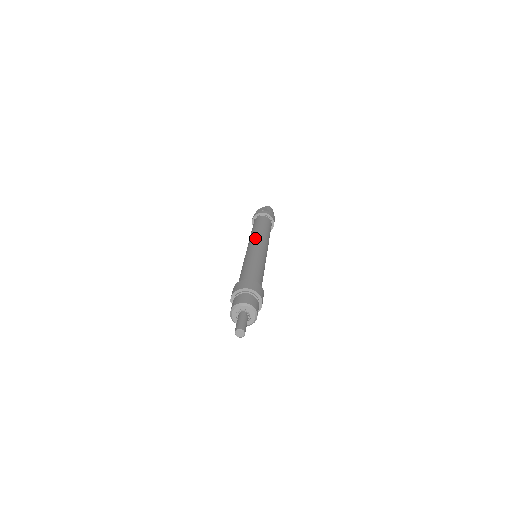
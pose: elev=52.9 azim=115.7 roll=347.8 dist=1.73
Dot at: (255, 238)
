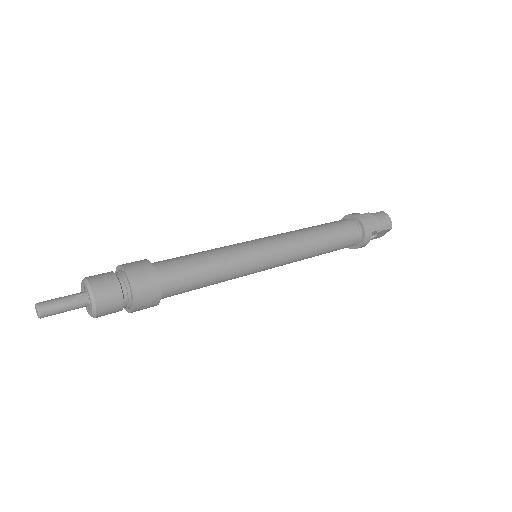
Dot at: occluded
